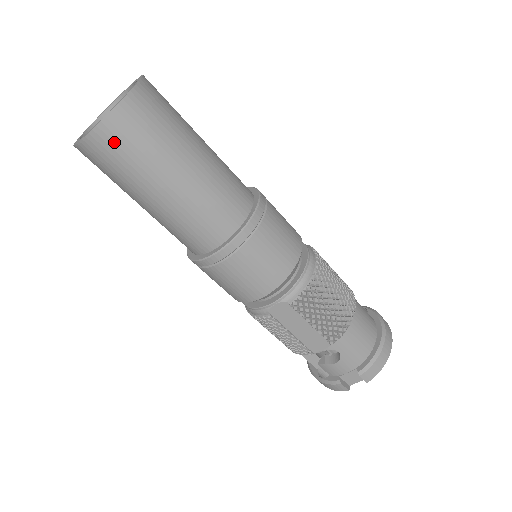
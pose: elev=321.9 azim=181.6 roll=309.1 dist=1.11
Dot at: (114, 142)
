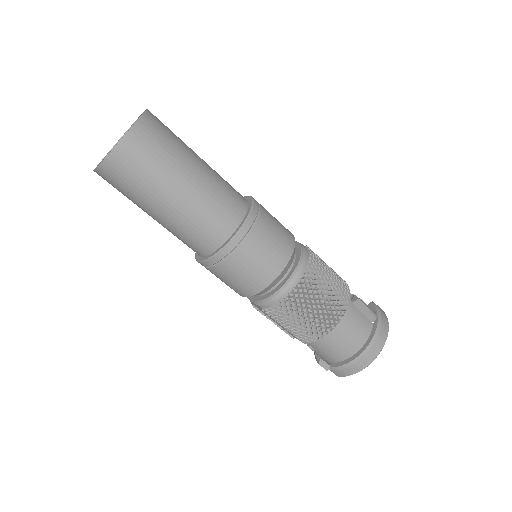
Dot at: (109, 181)
